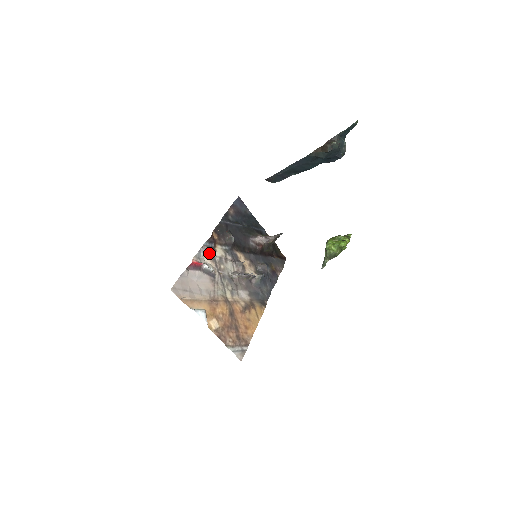
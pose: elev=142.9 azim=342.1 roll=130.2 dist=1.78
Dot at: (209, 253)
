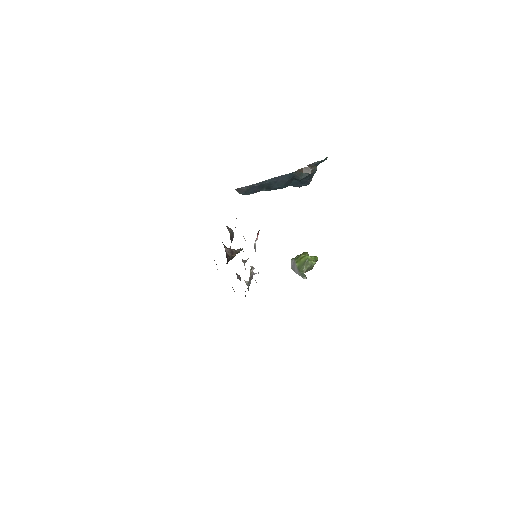
Dot at: occluded
